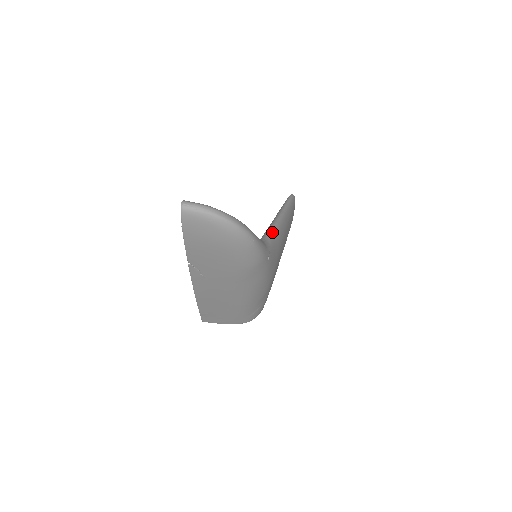
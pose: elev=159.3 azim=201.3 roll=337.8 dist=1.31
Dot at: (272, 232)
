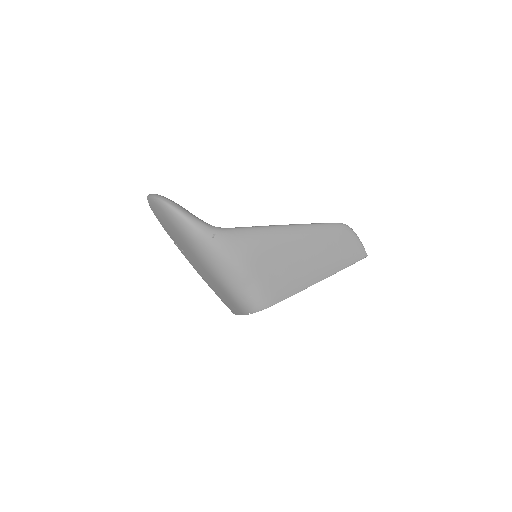
Dot at: (242, 227)
